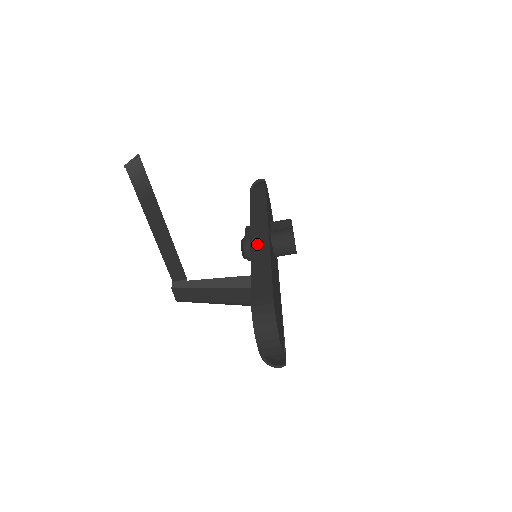
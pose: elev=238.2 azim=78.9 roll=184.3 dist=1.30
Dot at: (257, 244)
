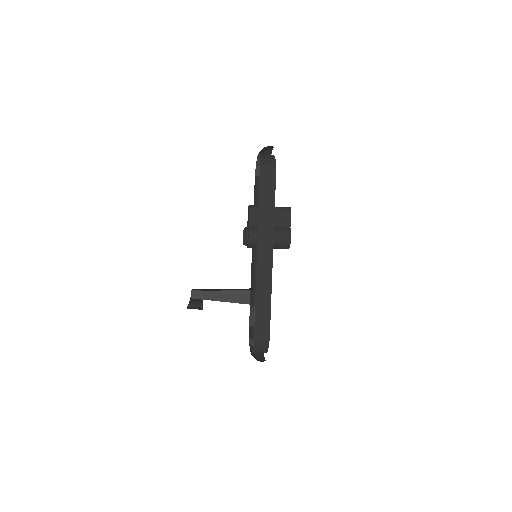
Dot at: (262, 267)
